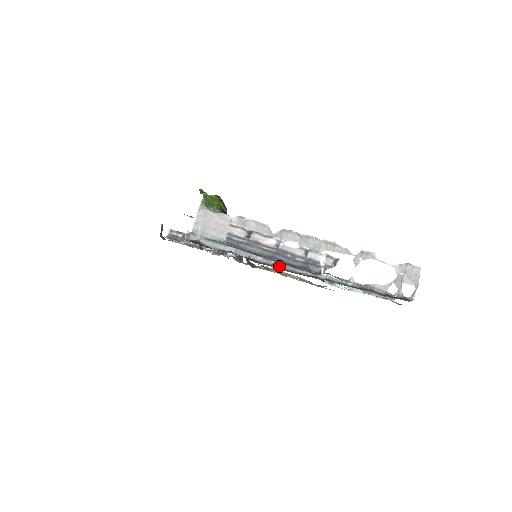
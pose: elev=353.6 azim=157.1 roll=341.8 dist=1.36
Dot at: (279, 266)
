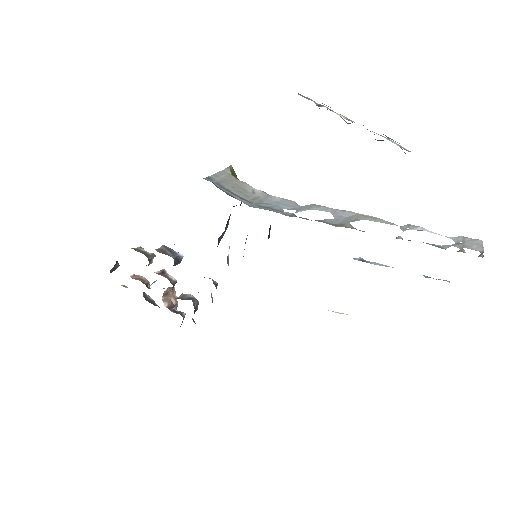
Dot at: (306, 219)
